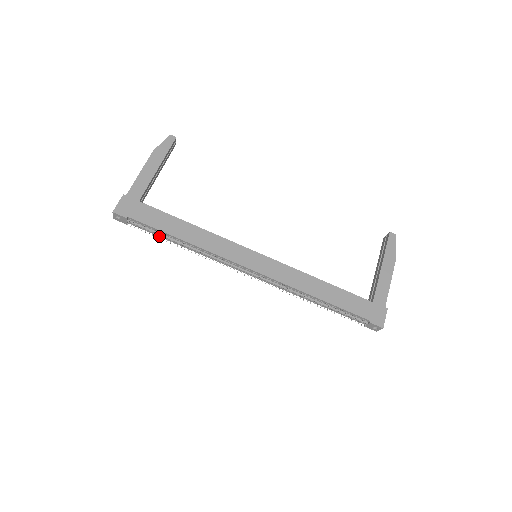
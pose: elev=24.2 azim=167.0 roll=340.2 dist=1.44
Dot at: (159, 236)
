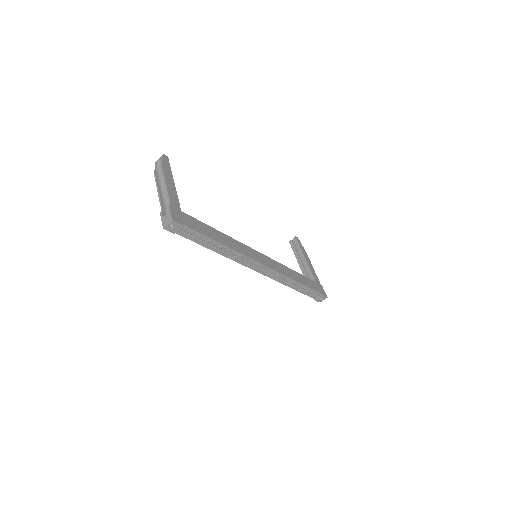
Dot at: (198, 243)
